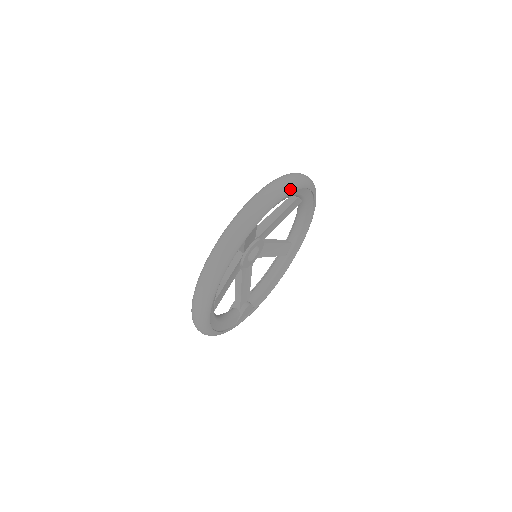
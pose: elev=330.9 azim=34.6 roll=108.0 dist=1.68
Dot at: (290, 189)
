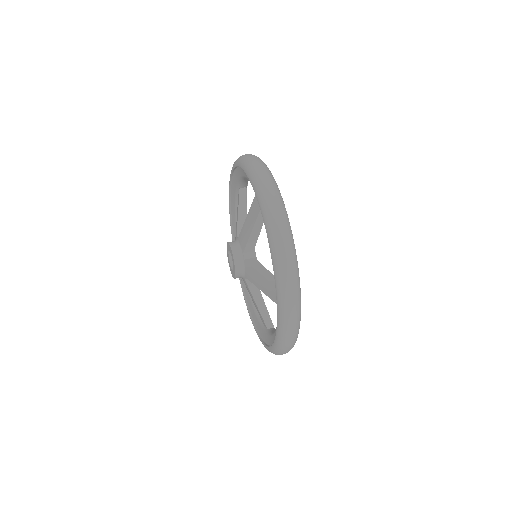
Dot at: (294, 244)
